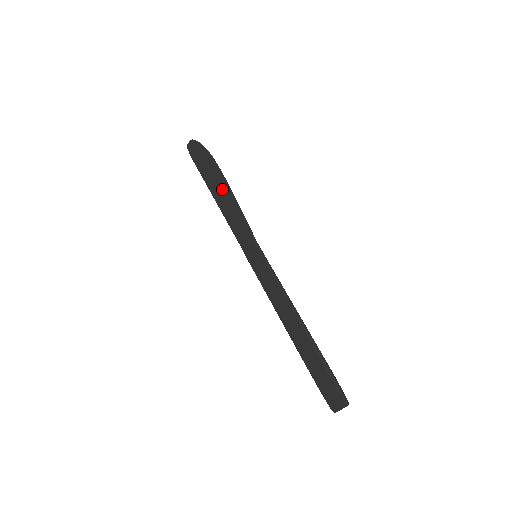
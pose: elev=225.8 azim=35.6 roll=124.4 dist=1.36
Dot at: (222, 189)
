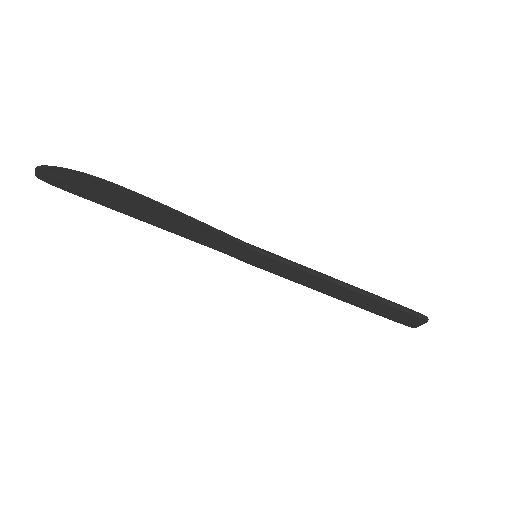
Dot at: (152, 211)
